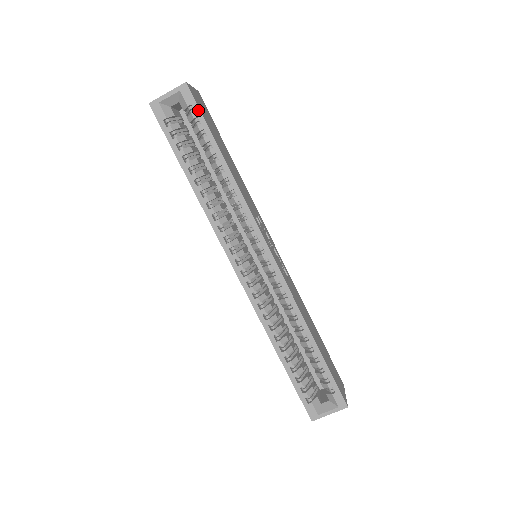
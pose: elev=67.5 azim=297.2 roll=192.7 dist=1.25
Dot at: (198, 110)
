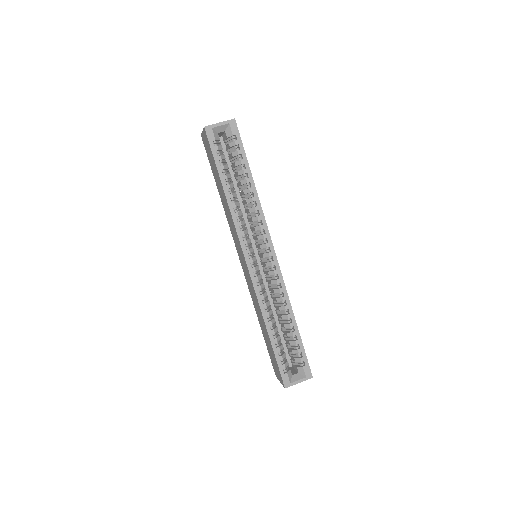
Dot at: (240, 140)
